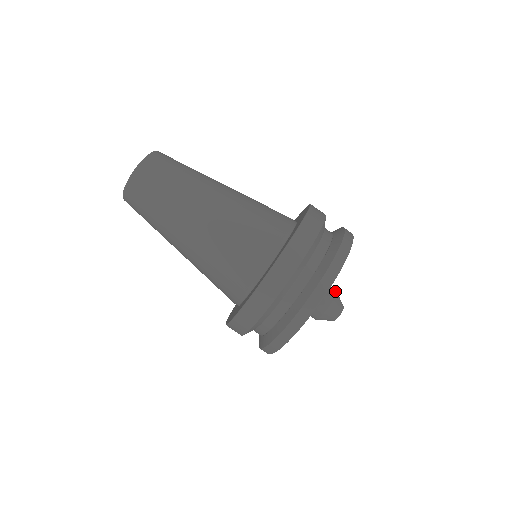
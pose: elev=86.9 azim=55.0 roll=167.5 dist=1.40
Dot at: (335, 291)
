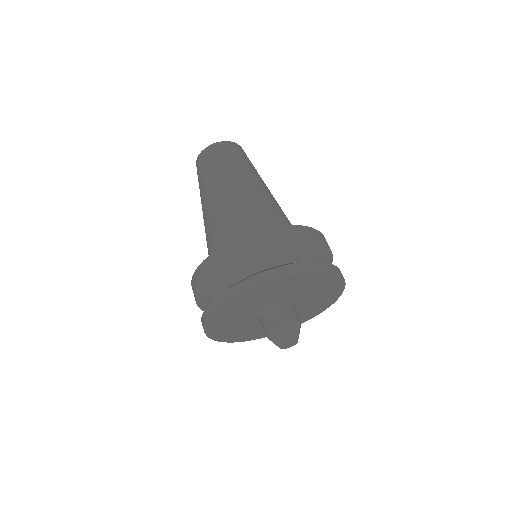
Dot at: occluded
